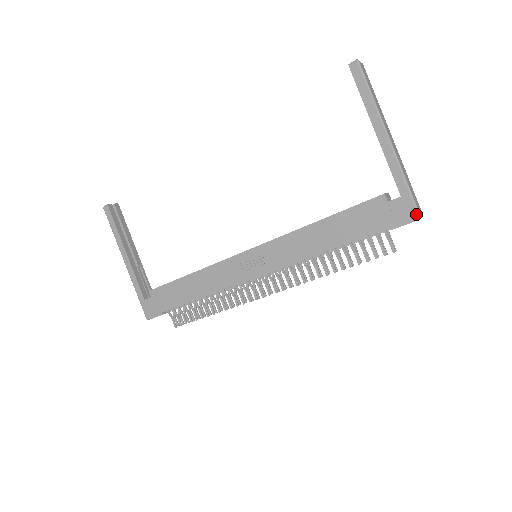
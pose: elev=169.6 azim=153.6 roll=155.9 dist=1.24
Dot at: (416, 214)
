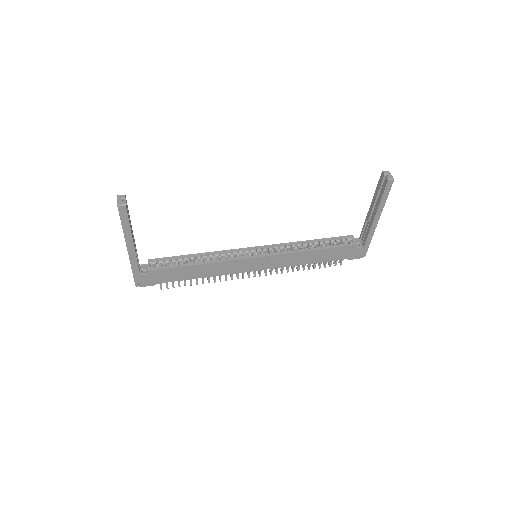
Dot at: (365, 255)
